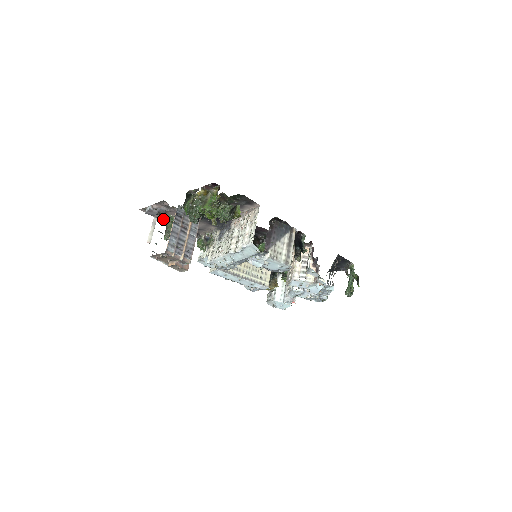
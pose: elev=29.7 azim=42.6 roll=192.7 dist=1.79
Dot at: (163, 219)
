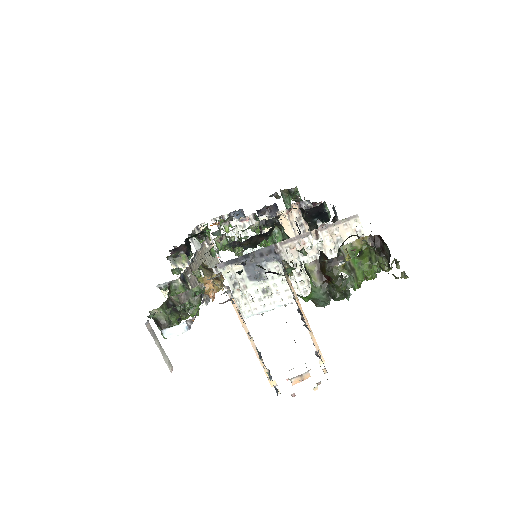
Dot at: (154, 313)
